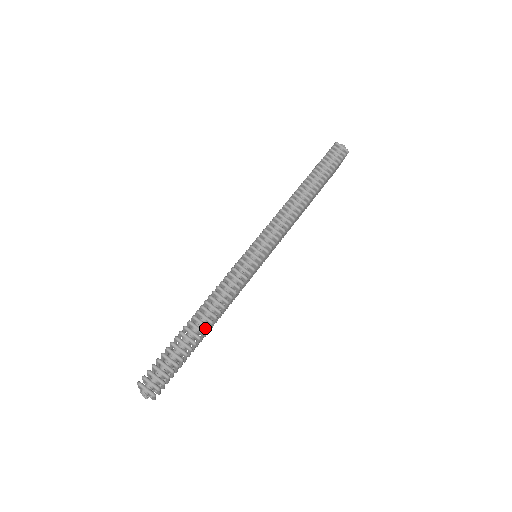
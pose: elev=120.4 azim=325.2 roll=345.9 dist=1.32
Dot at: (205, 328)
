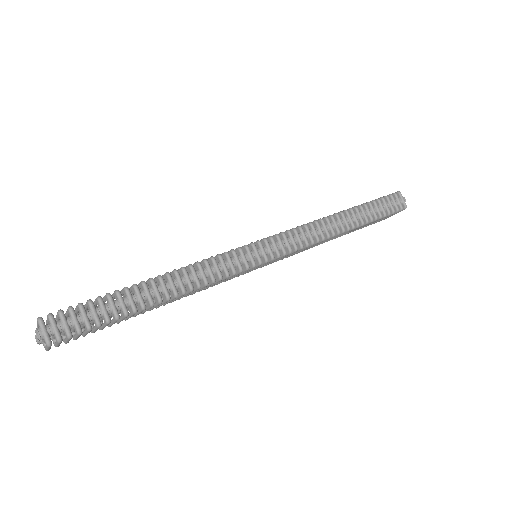
Dot at: (157, 300)
